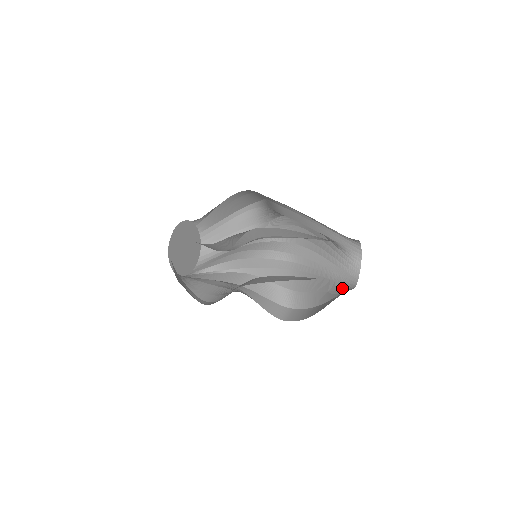
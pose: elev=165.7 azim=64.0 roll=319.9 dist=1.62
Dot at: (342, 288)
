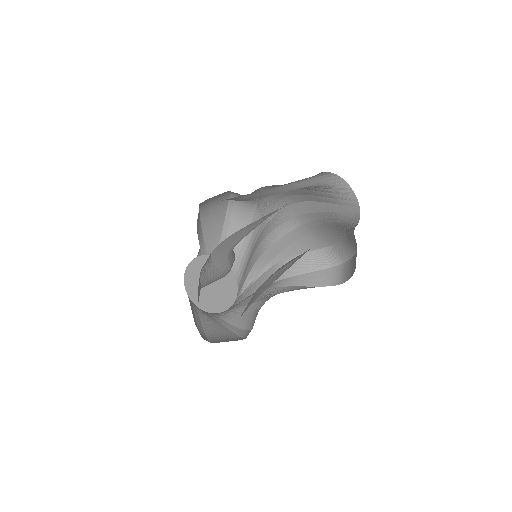
Dot at: (351, 228)
